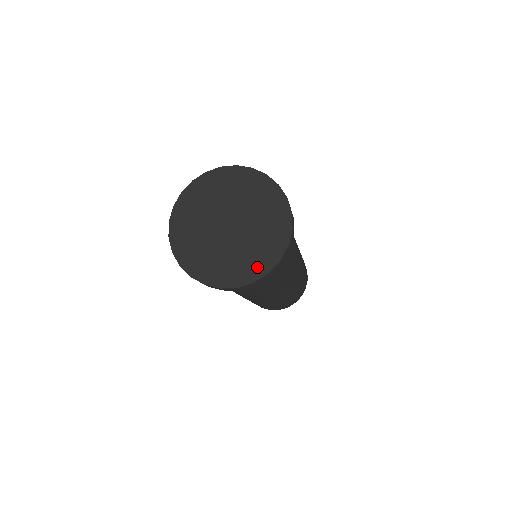
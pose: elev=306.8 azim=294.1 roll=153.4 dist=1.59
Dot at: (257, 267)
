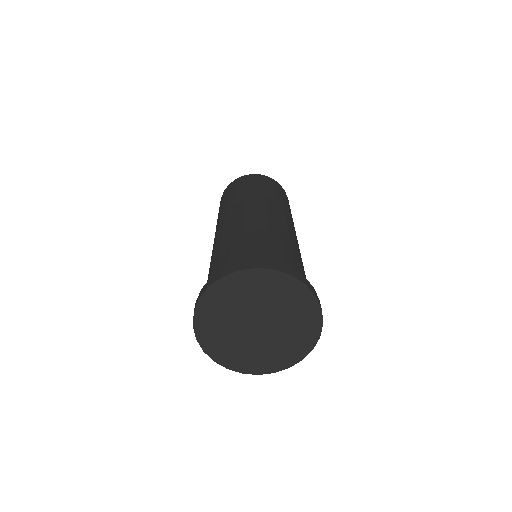
Dot at: (300, 349)
